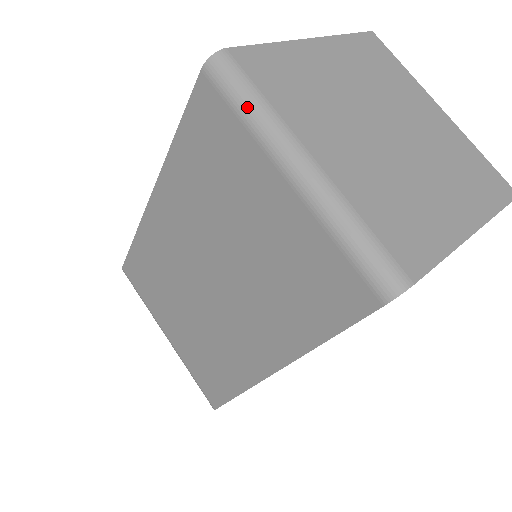
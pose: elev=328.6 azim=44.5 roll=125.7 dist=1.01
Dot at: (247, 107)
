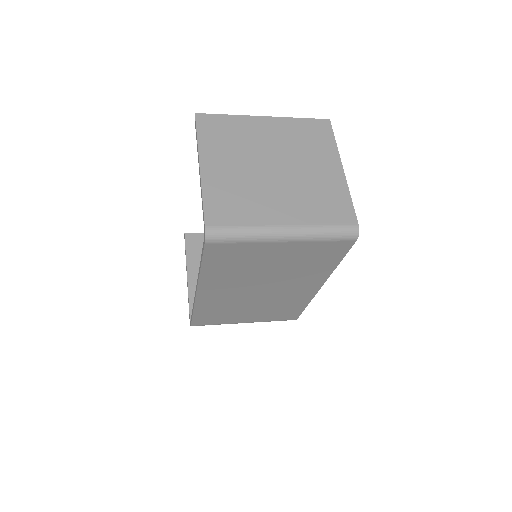
Dot at: (242, 237)
